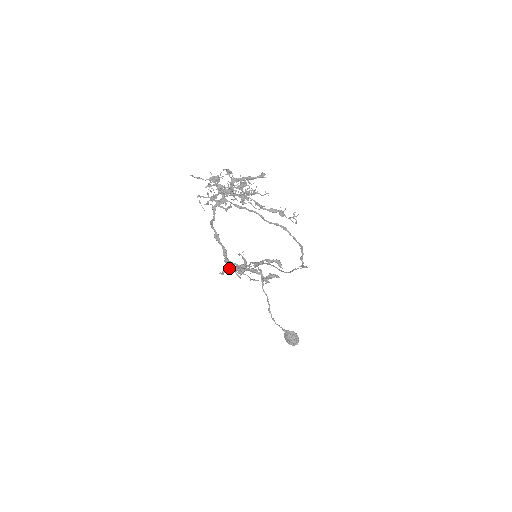
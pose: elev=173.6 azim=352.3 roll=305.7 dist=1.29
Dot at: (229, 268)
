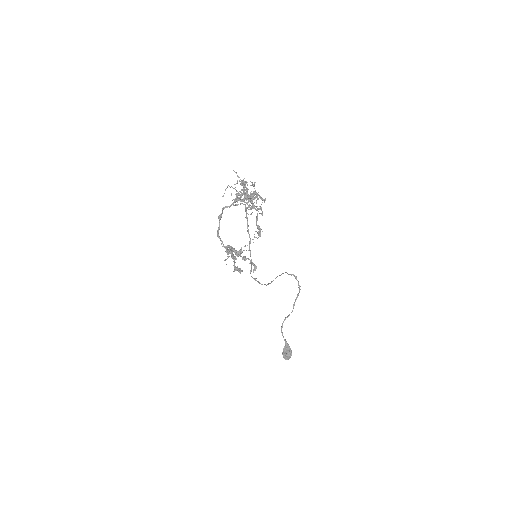
Dot at: (230, 246)
